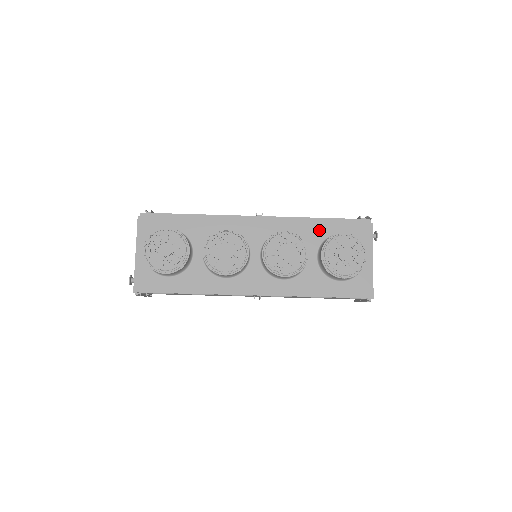
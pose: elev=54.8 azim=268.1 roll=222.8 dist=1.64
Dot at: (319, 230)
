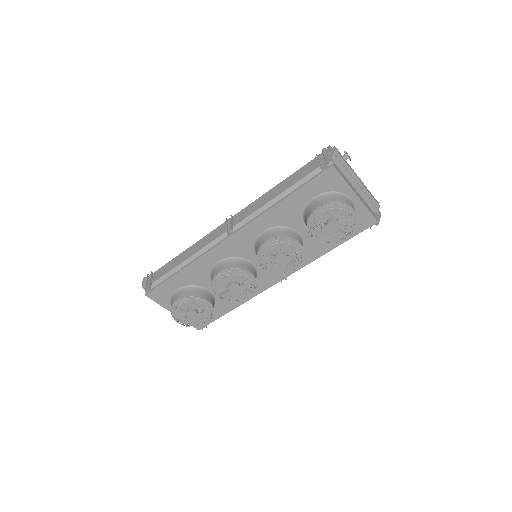
Dot at: (292, 208)
